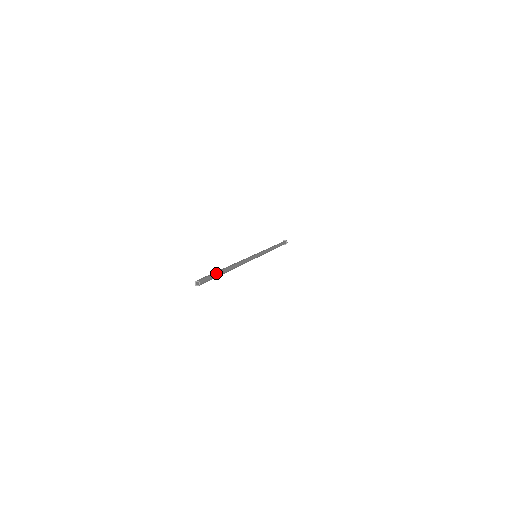
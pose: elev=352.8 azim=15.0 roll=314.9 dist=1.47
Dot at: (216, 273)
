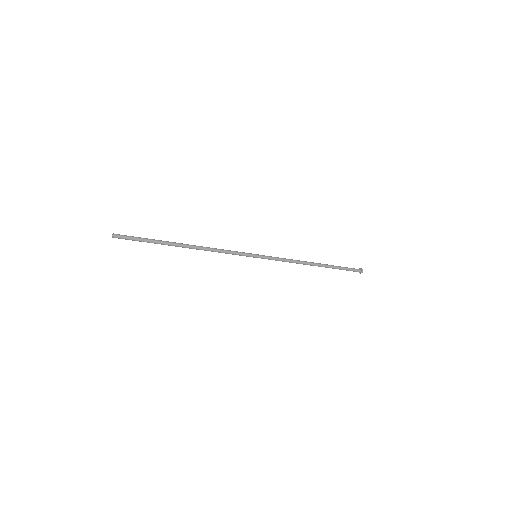
Dot at: (149, 240)
